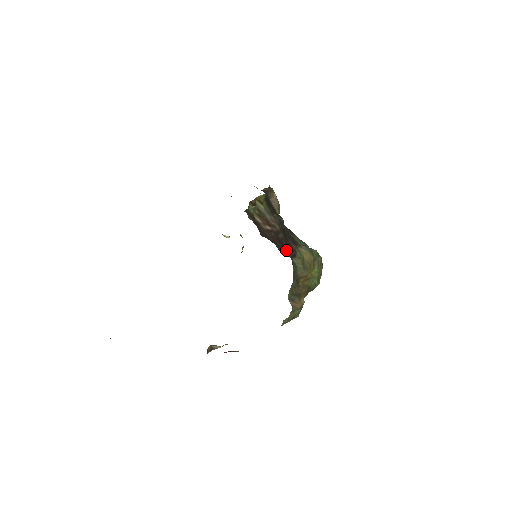
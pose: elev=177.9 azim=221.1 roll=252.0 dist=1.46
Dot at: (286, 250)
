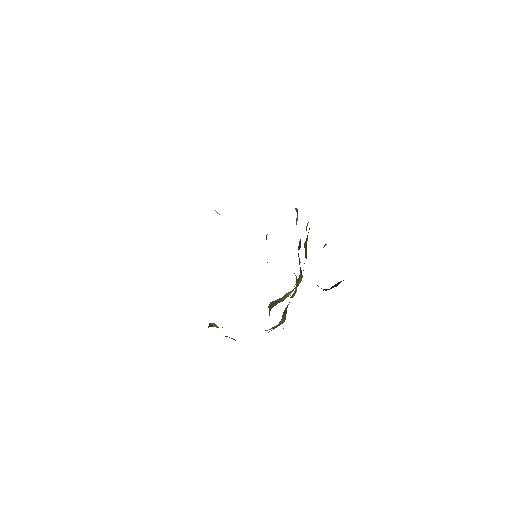
Dot at: occluded
